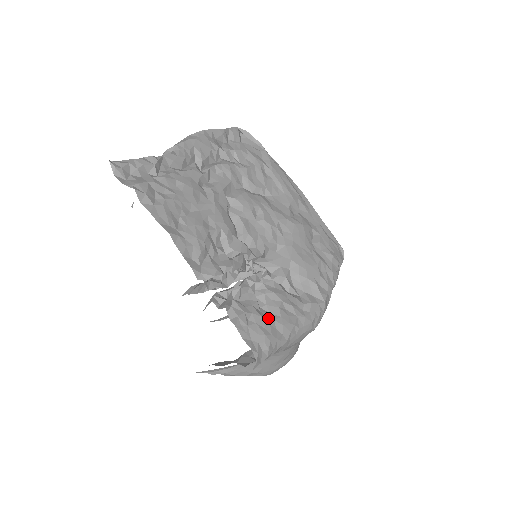
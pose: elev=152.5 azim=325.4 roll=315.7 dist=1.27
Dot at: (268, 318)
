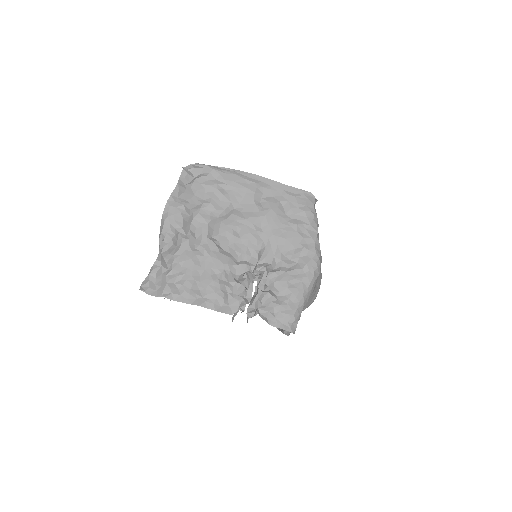
Dot at: (285, 301)
